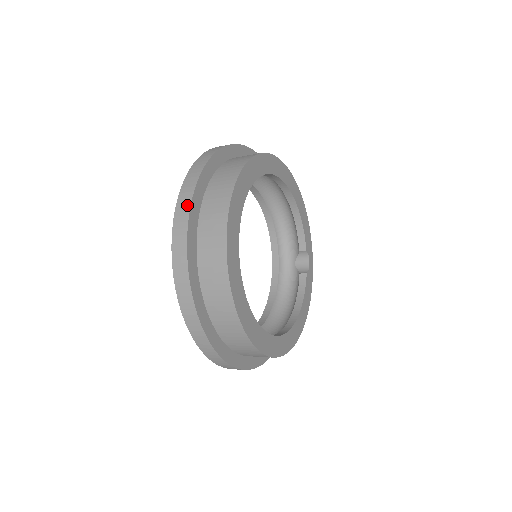
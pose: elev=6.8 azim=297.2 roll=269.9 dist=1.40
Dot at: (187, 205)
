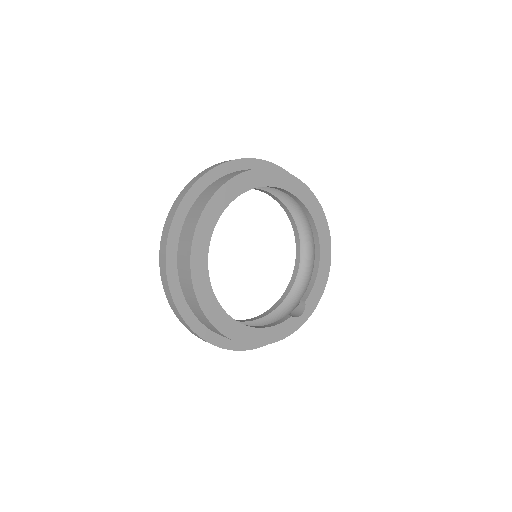
Dot at: (225, 162)
